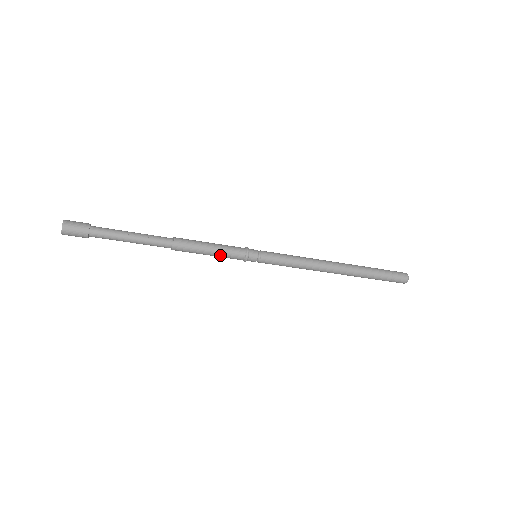
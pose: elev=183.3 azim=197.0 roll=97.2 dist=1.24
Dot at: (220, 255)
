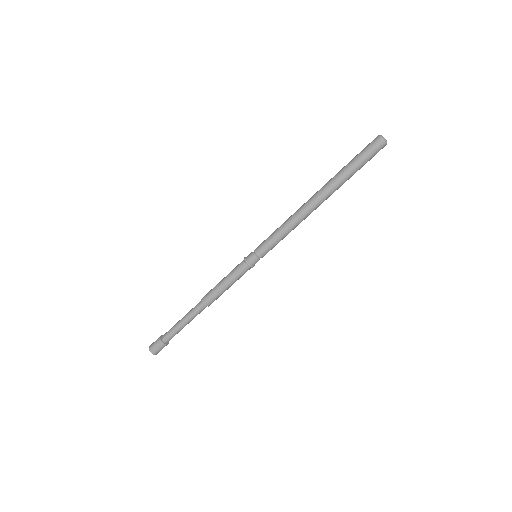
Dot at: (234, 281)
